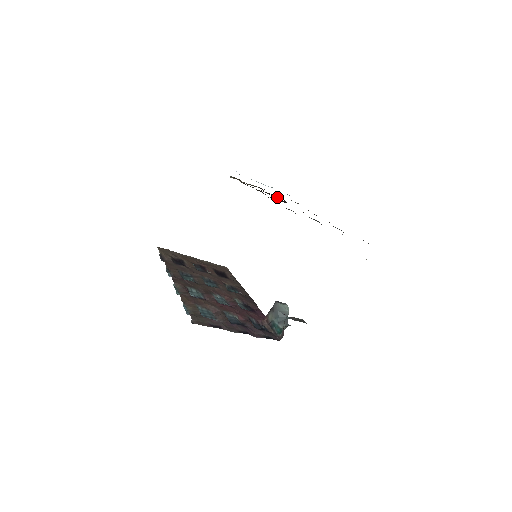
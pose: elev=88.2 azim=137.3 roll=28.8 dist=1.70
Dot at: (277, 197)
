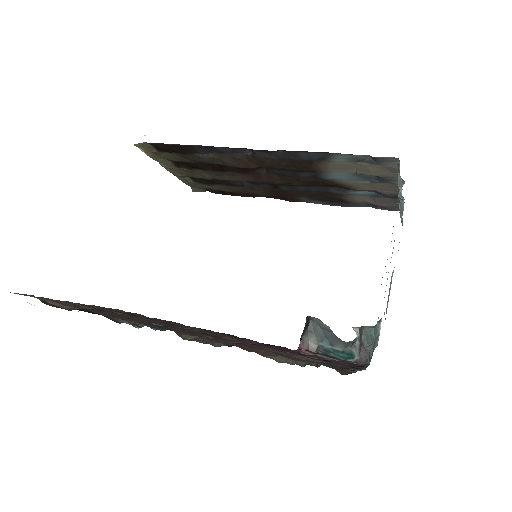
Dot at: (205, 176)
